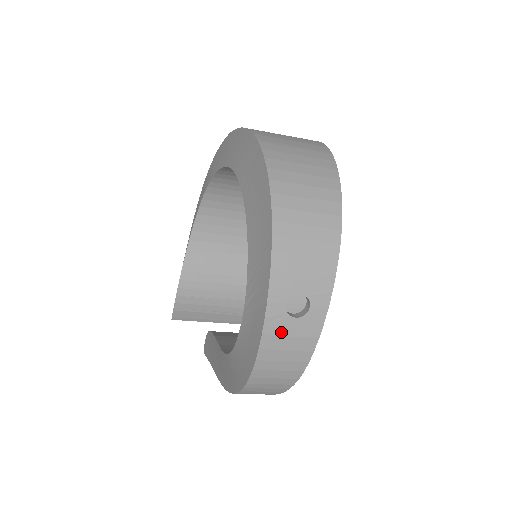
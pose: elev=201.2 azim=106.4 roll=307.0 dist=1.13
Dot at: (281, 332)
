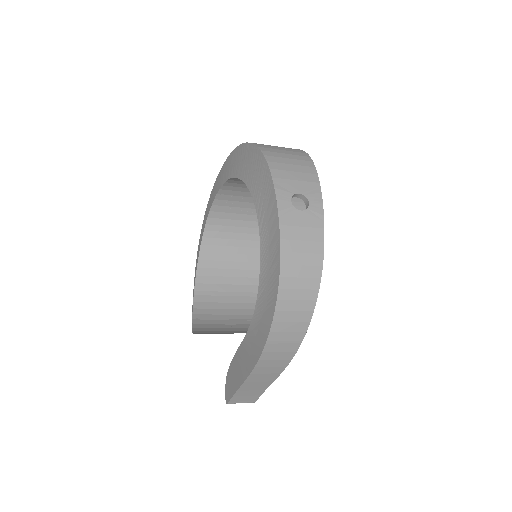
Dot at: (293, 223)
